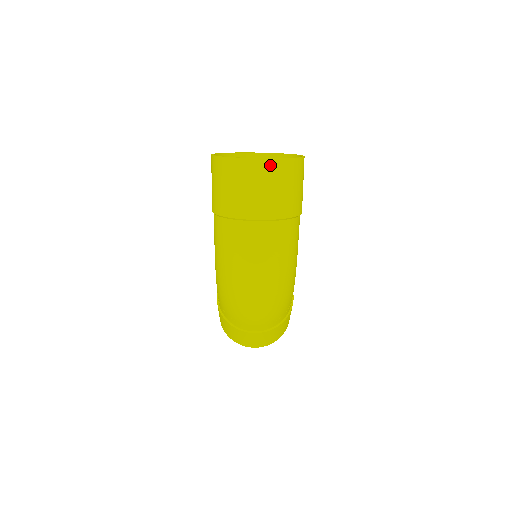
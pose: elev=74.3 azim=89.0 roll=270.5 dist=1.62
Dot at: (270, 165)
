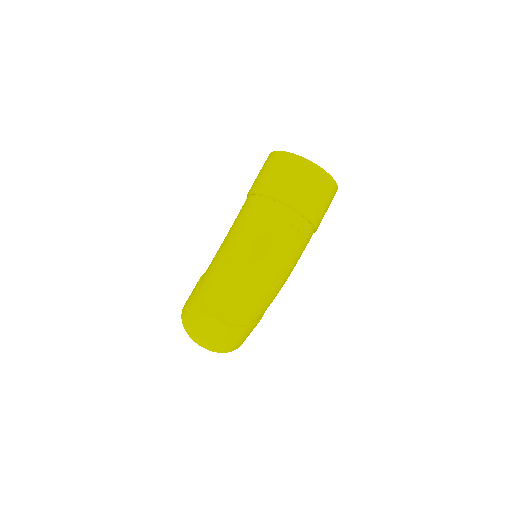
Dot at: (319, 173)
